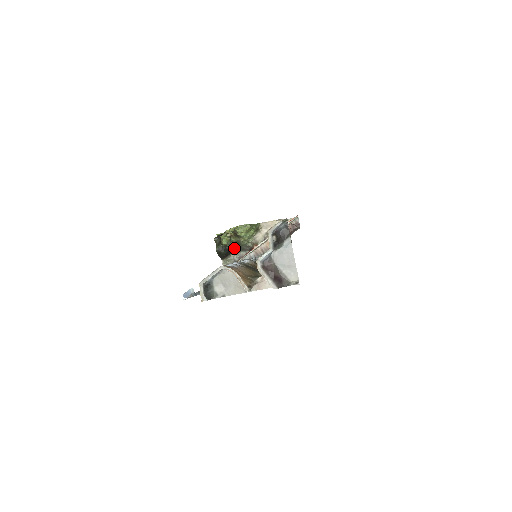
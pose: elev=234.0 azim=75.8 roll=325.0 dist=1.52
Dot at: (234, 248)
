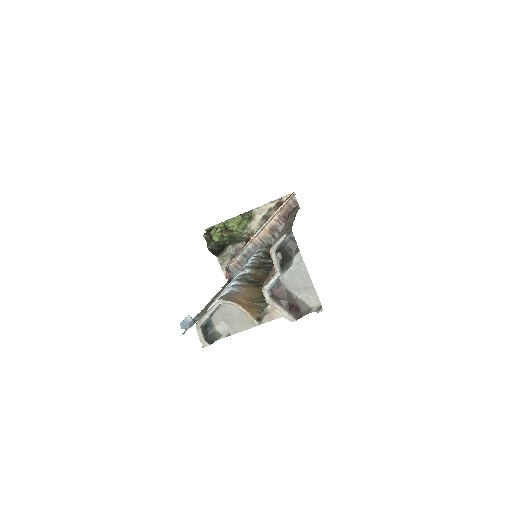
Dot at: (228, 242)
